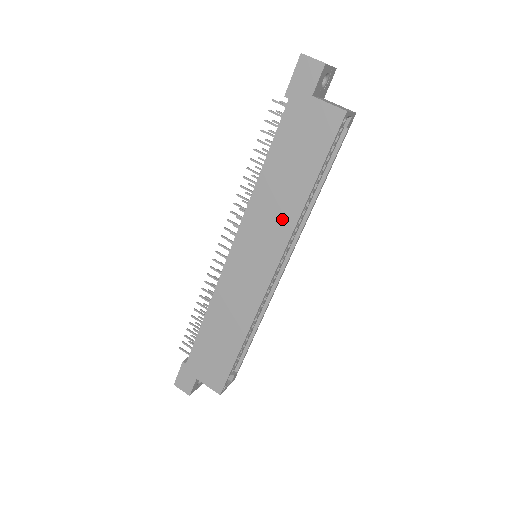
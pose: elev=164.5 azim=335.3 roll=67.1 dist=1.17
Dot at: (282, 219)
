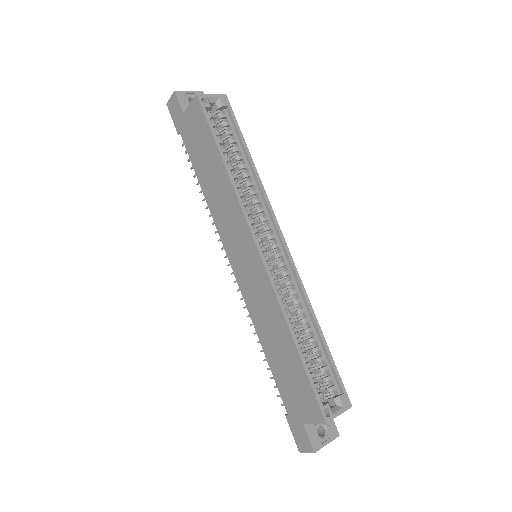
Dot at: (229, 203)
